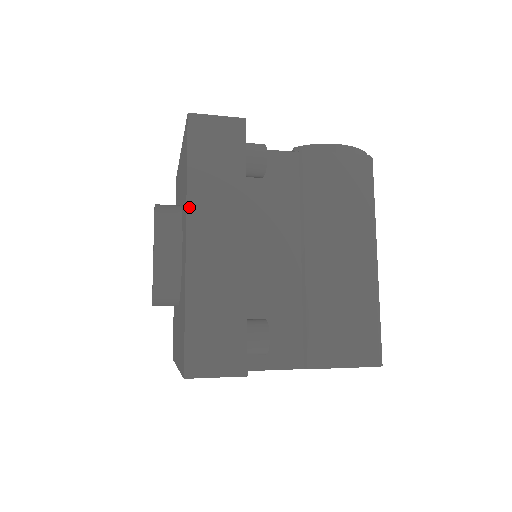
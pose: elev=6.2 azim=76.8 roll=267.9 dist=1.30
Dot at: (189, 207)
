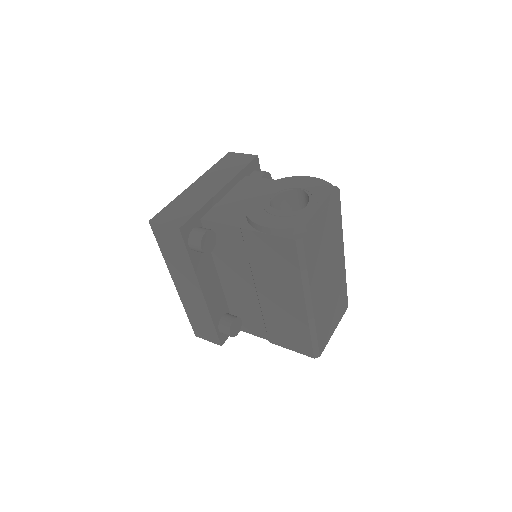
Dot at: (170, 271)
